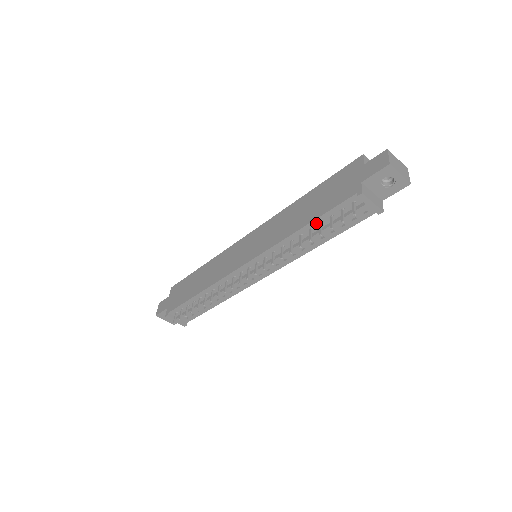
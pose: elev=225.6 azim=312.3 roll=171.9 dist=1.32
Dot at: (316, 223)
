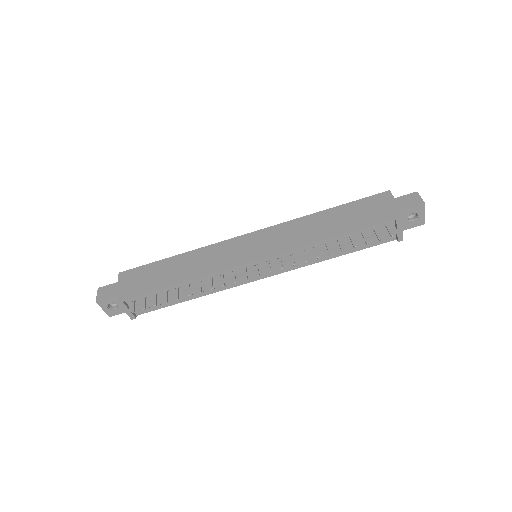
Dot at: (347, 236)
